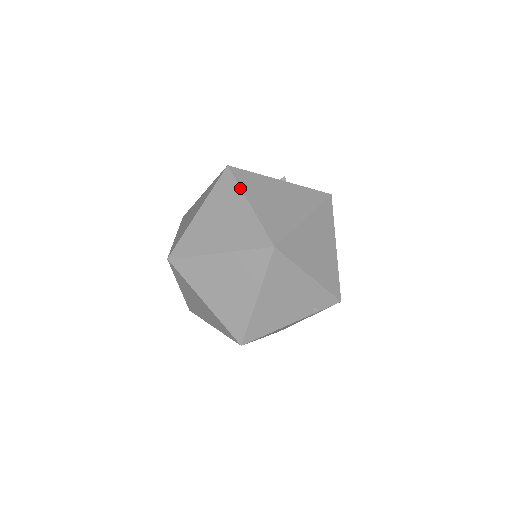
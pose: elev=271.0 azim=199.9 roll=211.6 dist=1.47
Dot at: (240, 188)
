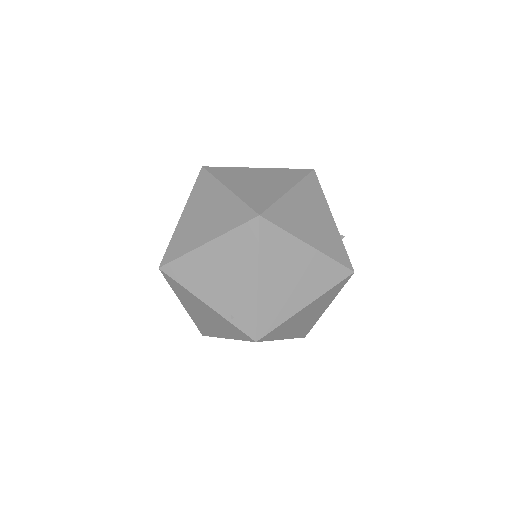
Dot at: (299, 181)
